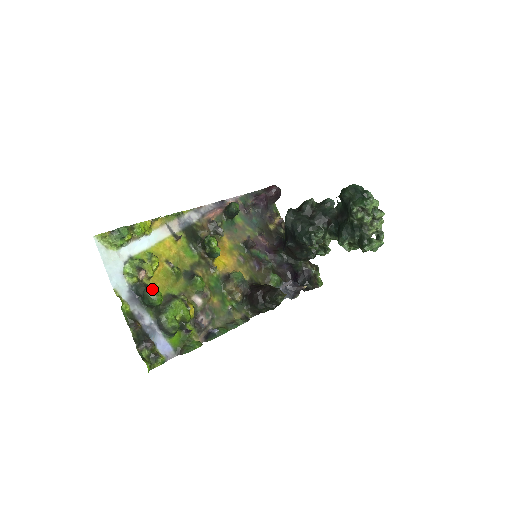
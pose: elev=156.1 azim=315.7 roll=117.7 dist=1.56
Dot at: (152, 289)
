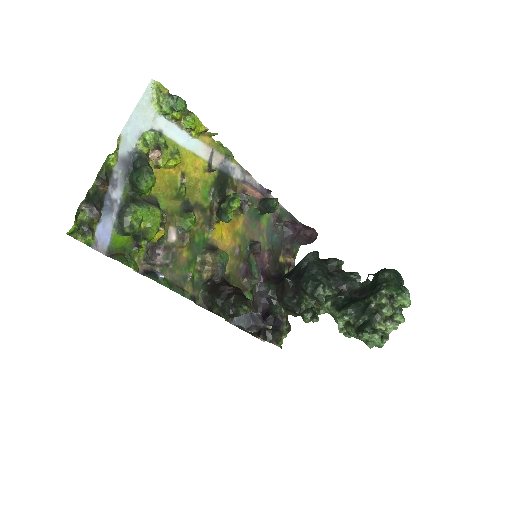
Dot at: (152, 171)
